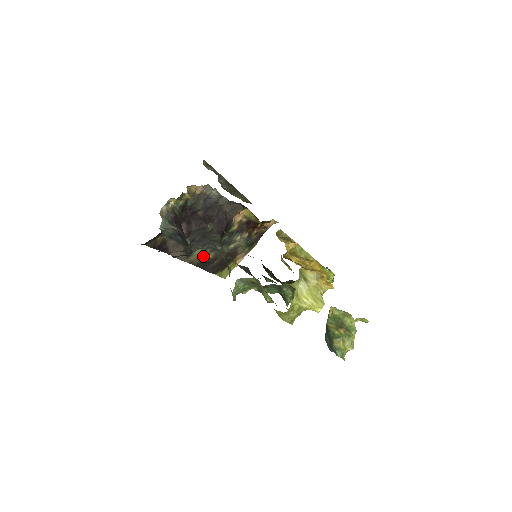
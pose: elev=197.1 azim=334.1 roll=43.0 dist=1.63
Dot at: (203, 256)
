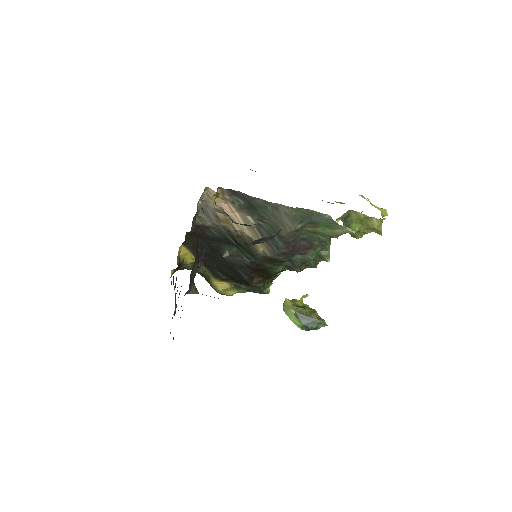
Dot at: occluded
